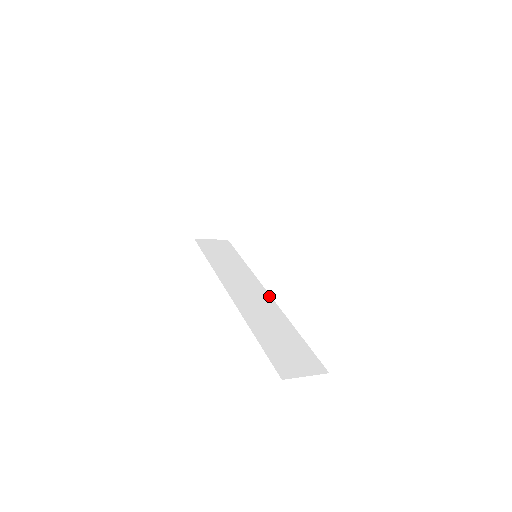
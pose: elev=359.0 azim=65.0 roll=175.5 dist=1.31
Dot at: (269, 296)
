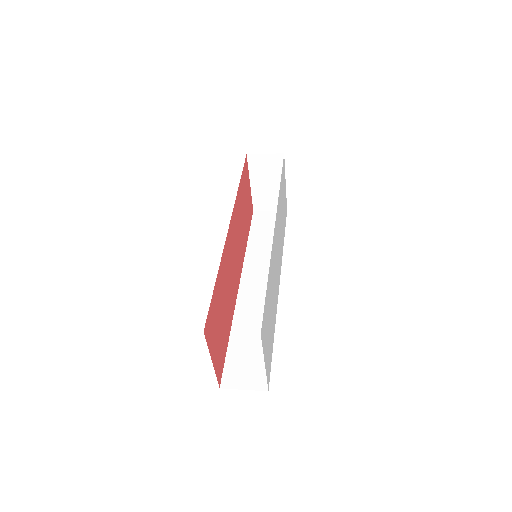
Dot at: occluded
